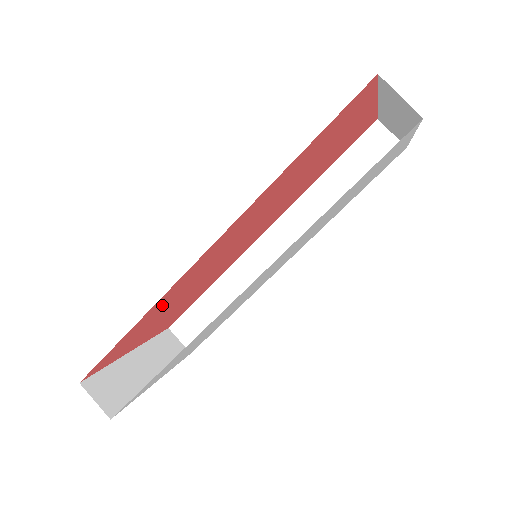
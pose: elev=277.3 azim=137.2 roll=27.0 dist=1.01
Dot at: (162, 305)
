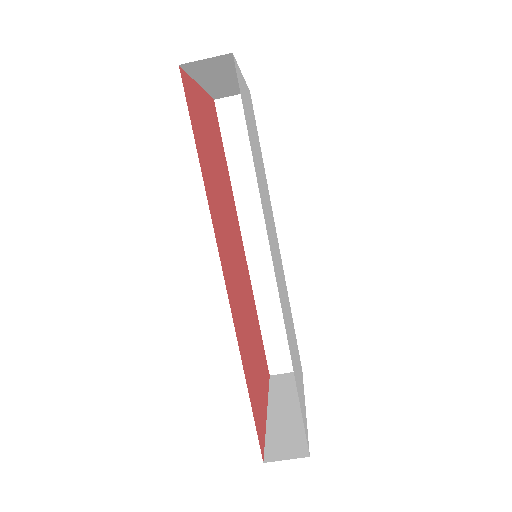
Dot at: (245, 352)
